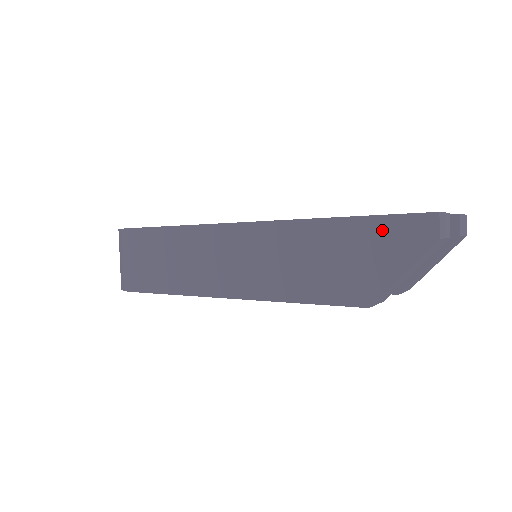
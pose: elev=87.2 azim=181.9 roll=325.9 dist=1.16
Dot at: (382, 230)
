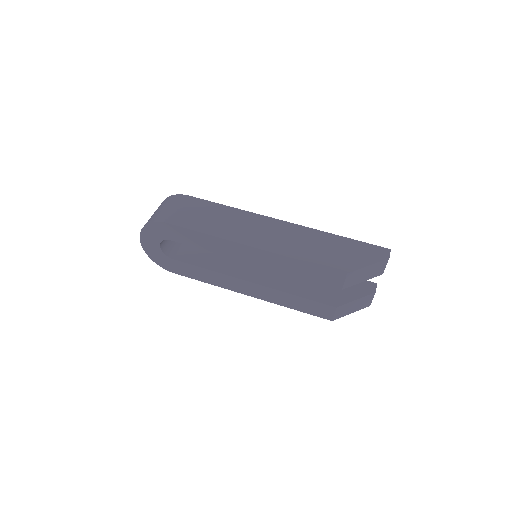
Dot at: (362, 247)
